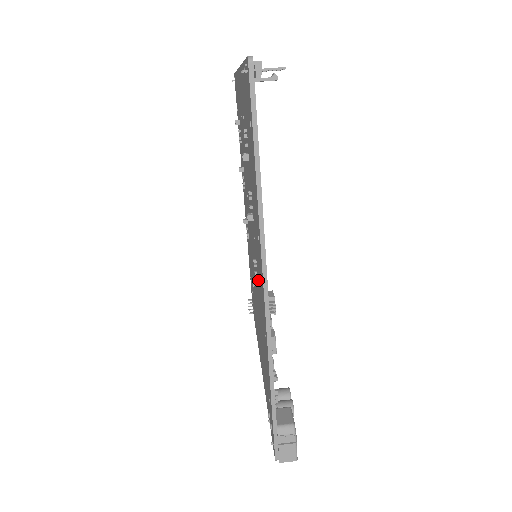
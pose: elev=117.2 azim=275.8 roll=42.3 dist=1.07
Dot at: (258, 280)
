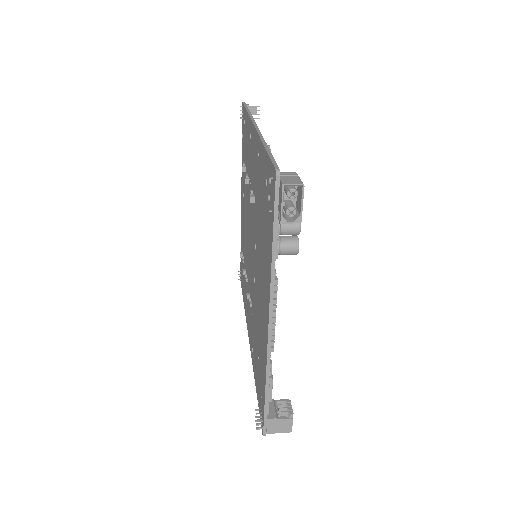
Dot at: (254, 188)
